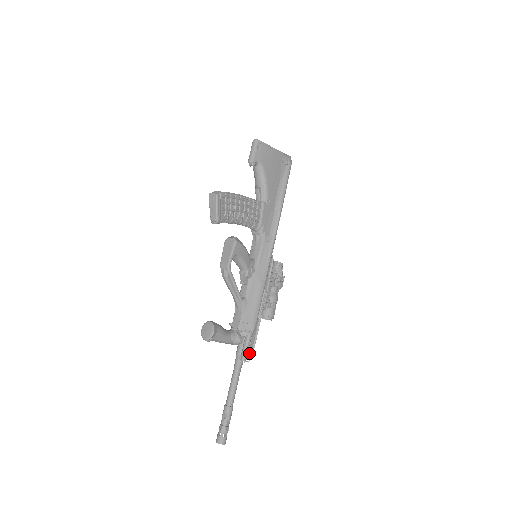
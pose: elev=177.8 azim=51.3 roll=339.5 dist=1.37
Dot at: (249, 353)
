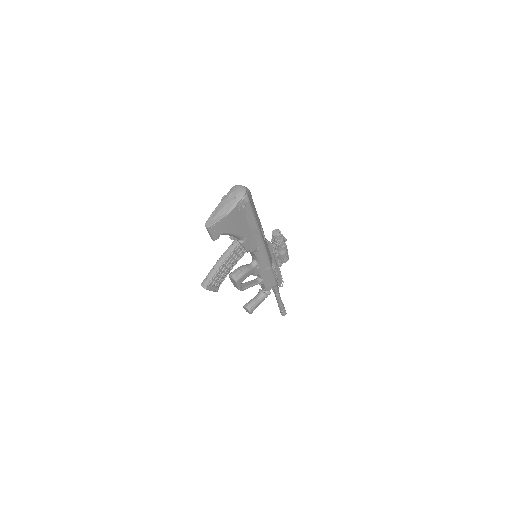
Dot at: (280, 284)
